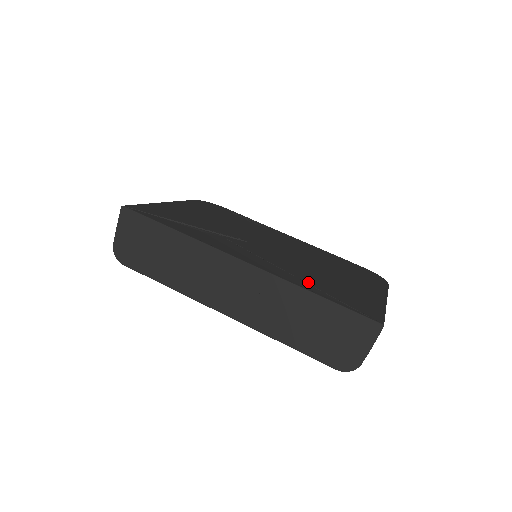
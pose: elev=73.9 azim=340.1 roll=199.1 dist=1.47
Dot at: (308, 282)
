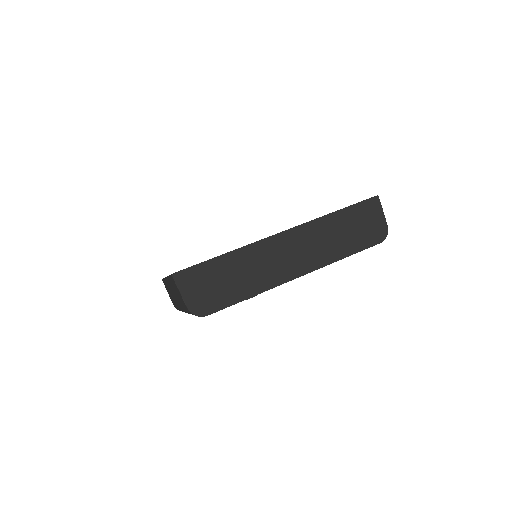
Dot at: occluded
